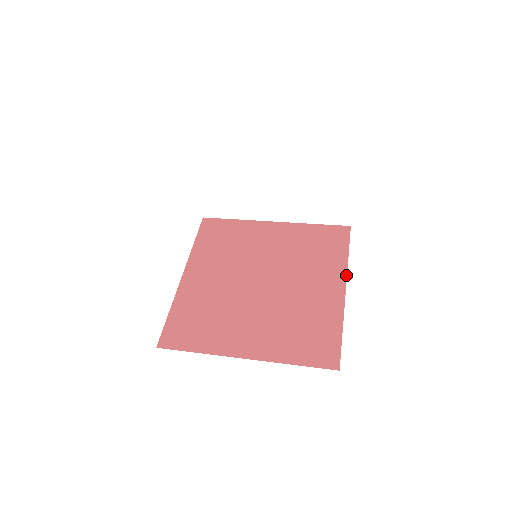
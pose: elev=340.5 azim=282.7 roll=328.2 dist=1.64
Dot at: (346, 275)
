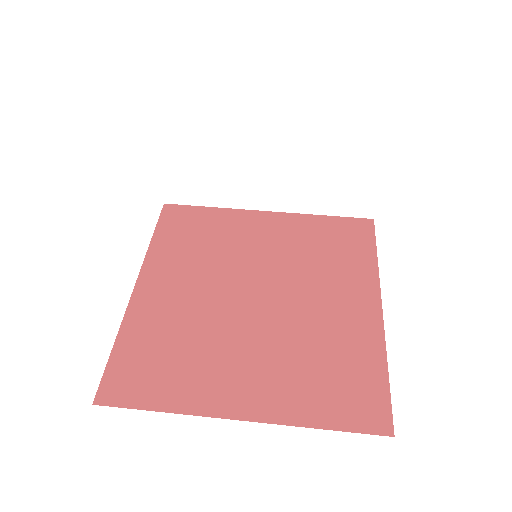
Dot at: (379, 286)
